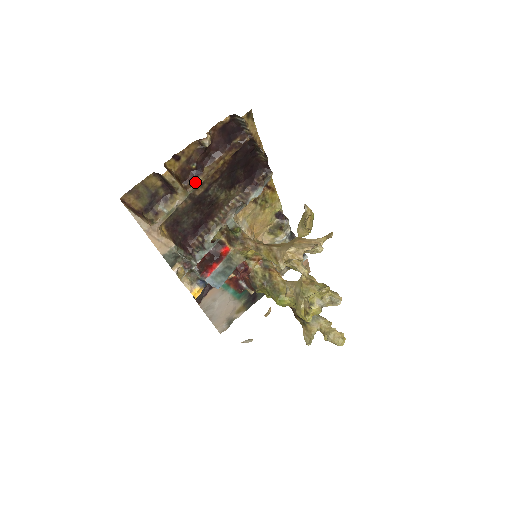
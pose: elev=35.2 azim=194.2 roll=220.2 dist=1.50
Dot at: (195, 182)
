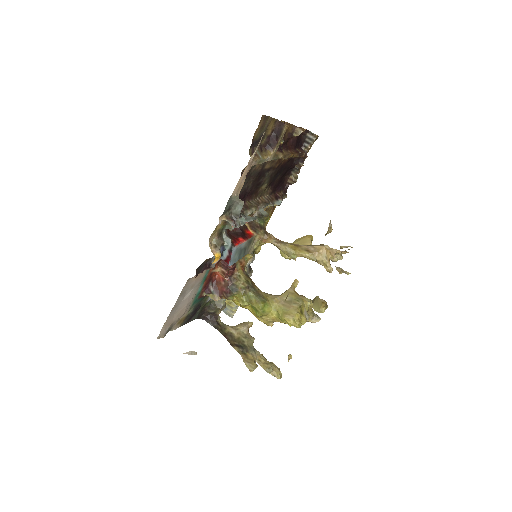
Dot at: (278, 154)
